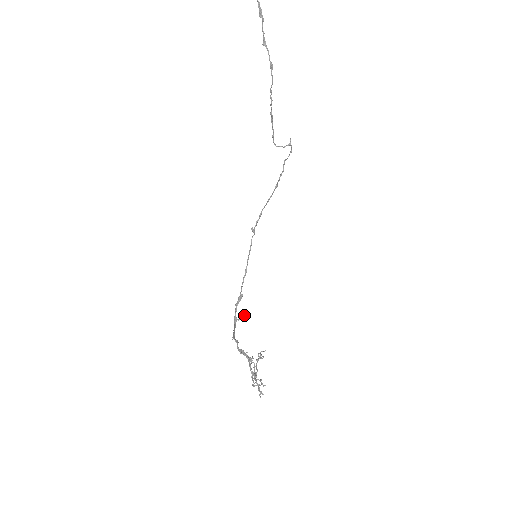
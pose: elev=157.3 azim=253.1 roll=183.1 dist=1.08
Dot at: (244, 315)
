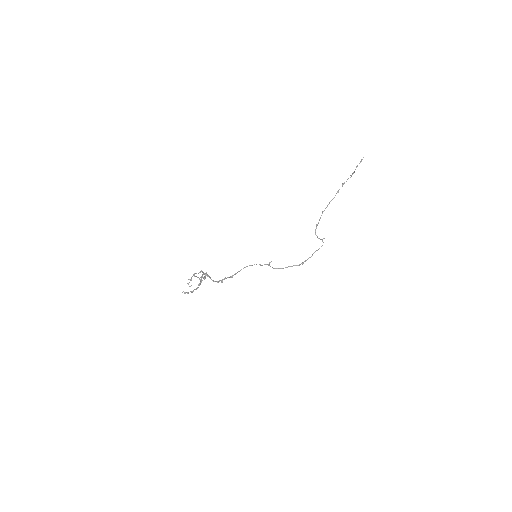
Dot at: (222, 281)
